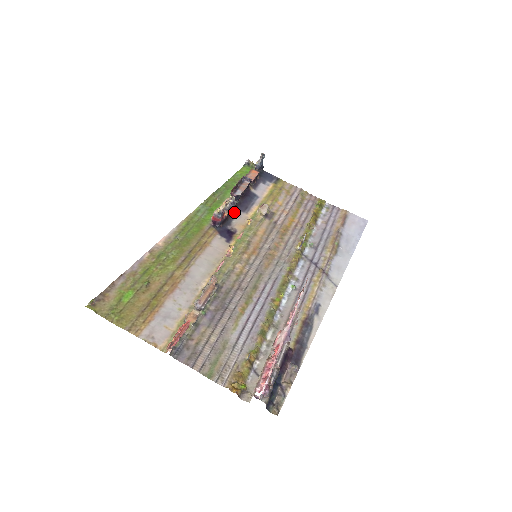
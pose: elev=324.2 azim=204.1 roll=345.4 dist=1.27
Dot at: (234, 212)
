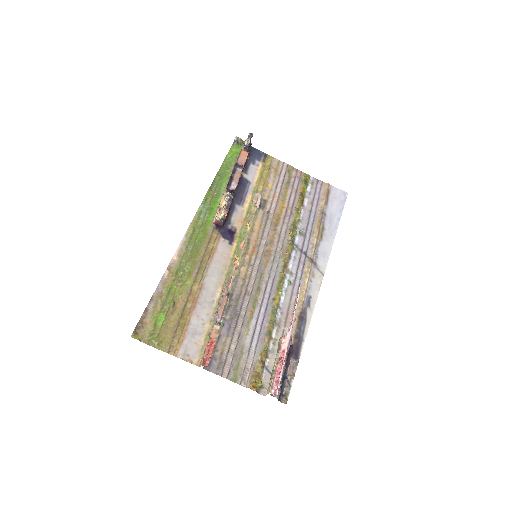
Dot at: (231, 207)
